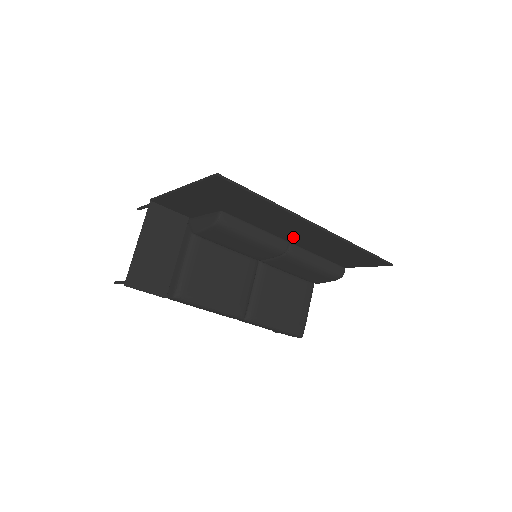
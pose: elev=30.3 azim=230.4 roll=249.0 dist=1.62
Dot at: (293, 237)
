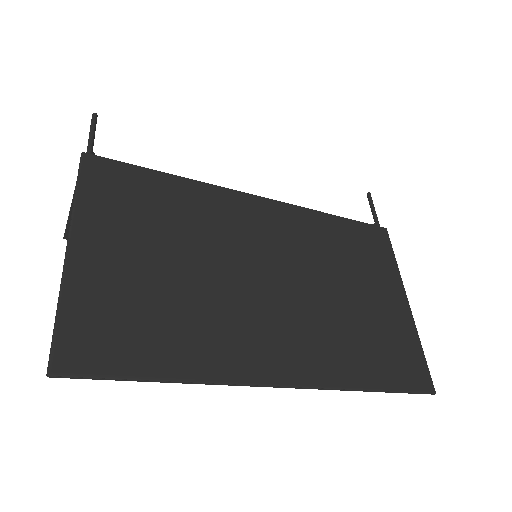
Dot at: (289, 306)
